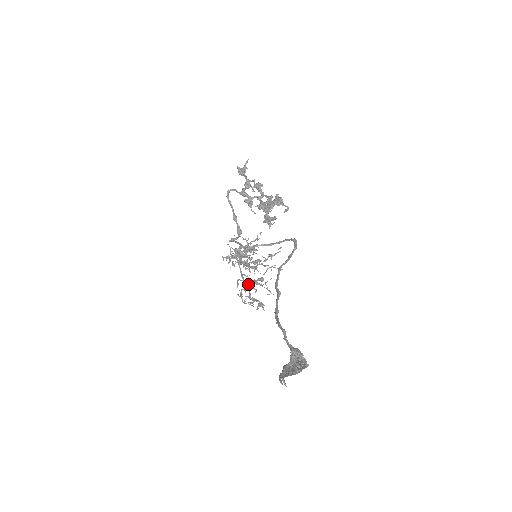
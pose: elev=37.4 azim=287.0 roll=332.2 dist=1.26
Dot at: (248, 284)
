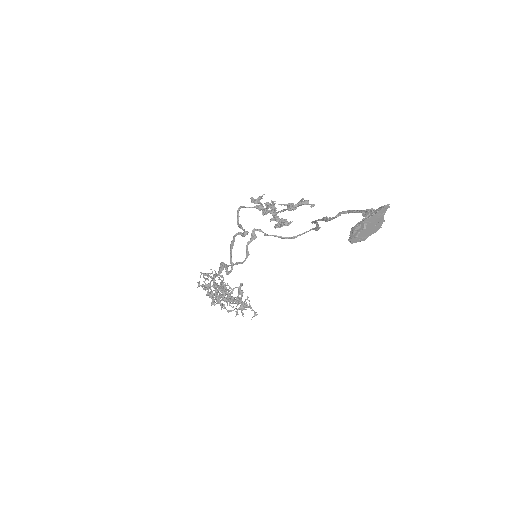
Dot at: occluded
